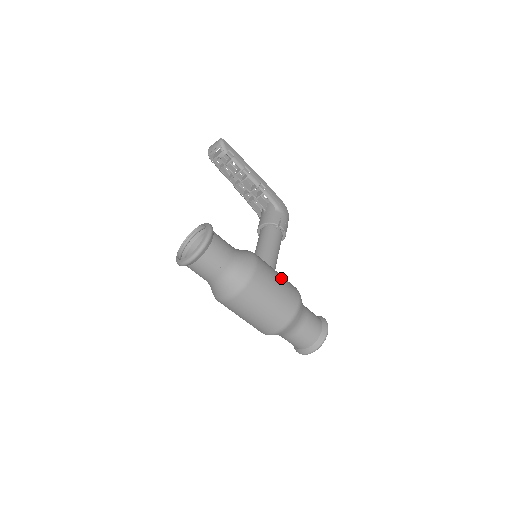
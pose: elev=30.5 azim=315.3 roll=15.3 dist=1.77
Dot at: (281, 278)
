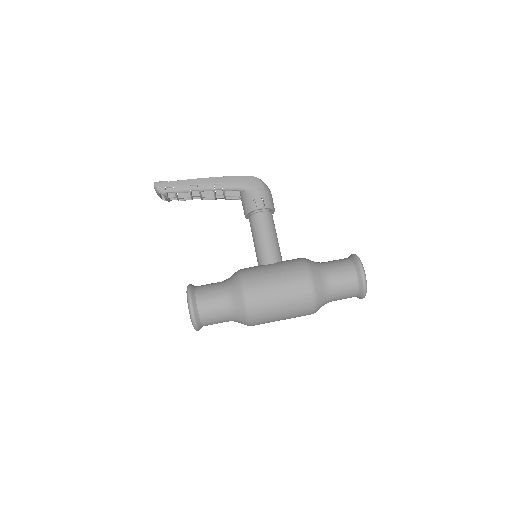
Dot at: (279, 275)
